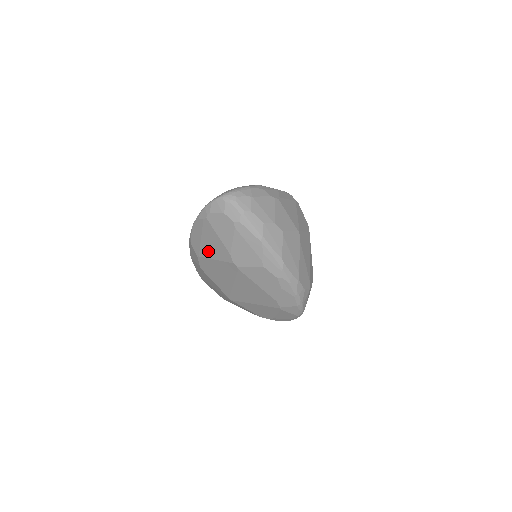
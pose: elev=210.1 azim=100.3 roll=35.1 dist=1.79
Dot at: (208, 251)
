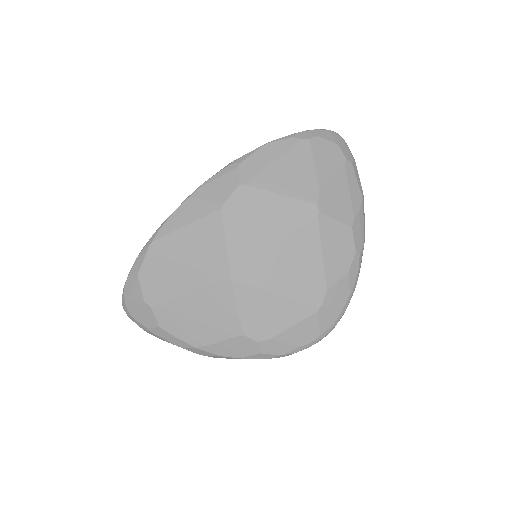
Dot at: (275, 180)
